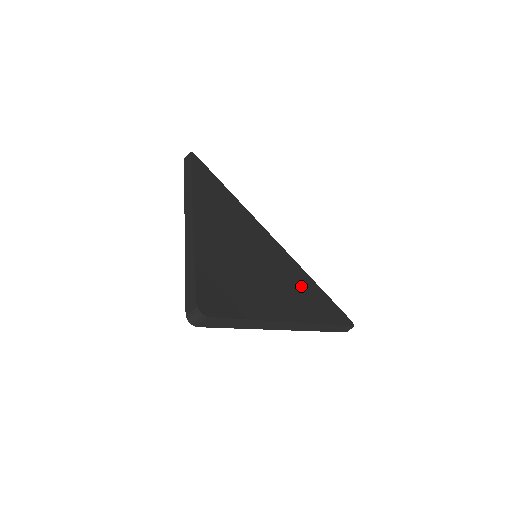
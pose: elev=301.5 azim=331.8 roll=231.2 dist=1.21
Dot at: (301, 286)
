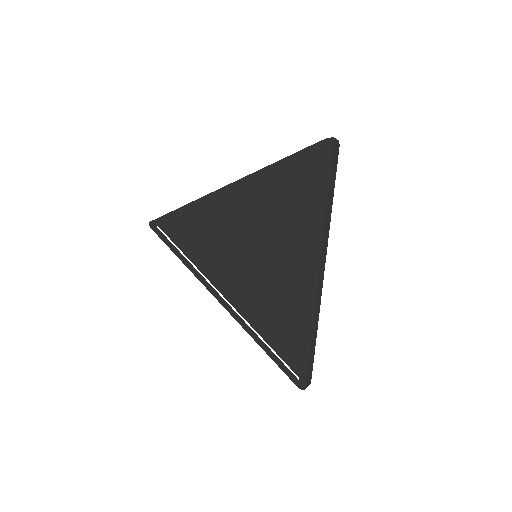
Dot at: (278, 311)
